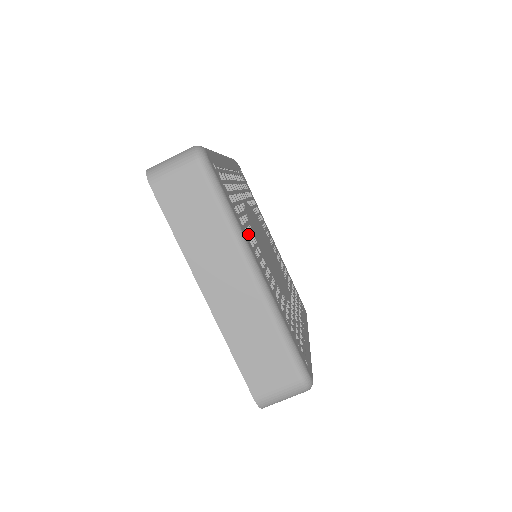
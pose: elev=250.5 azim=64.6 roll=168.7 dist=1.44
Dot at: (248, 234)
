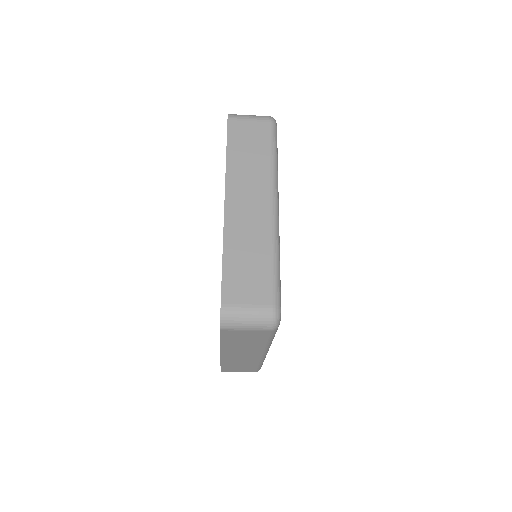
Dot at: occluded
